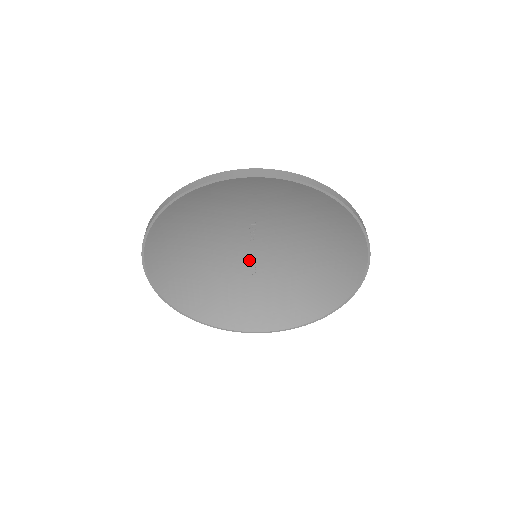
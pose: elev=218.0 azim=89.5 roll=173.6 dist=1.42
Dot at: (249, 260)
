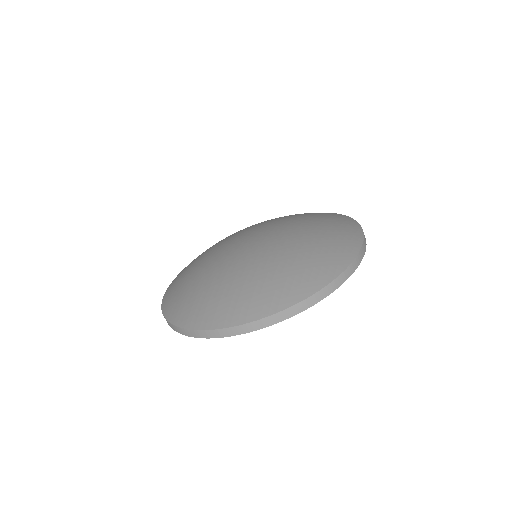
Dot at: occluded
